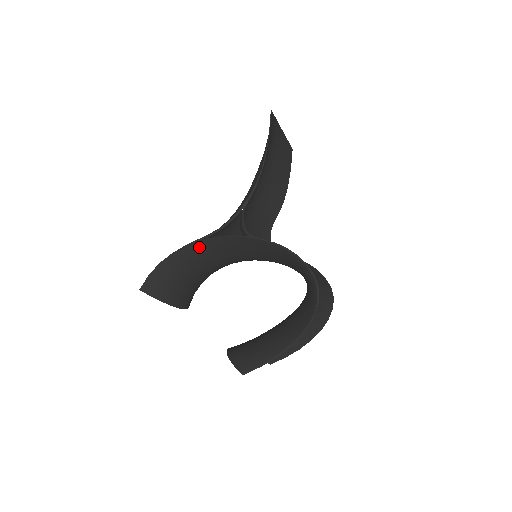
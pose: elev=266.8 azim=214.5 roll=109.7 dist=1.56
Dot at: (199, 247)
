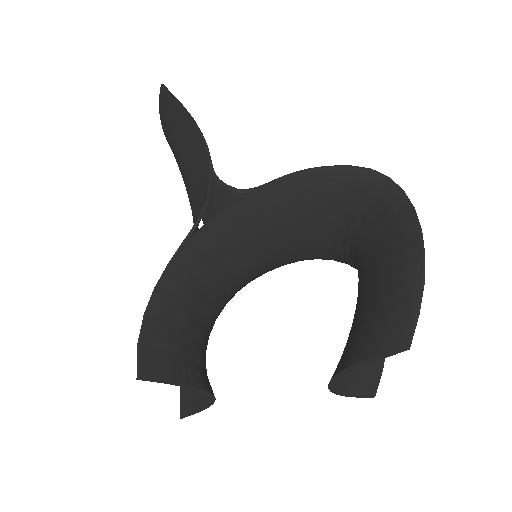
Dot at: (188, 257)
